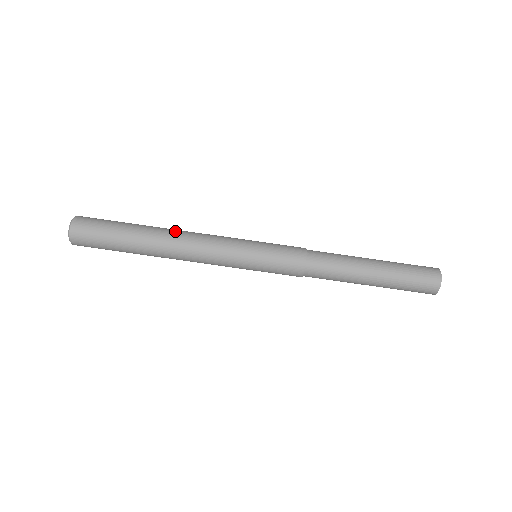
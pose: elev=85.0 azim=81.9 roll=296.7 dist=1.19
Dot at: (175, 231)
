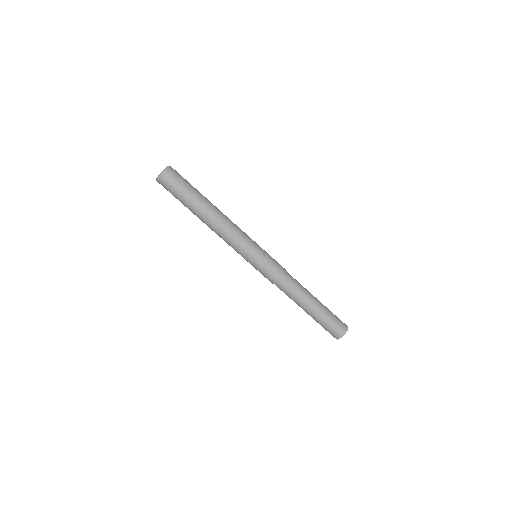
Dot at: occluded
